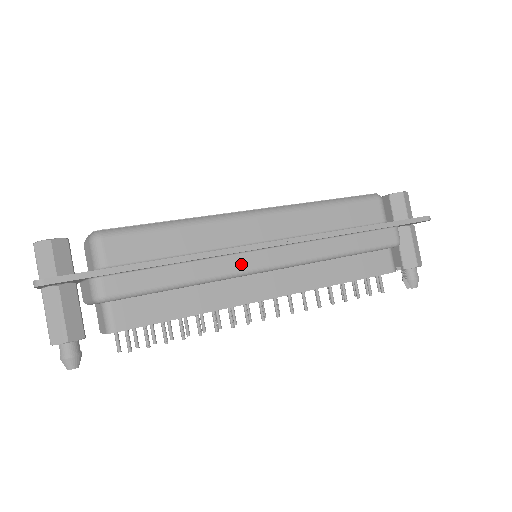
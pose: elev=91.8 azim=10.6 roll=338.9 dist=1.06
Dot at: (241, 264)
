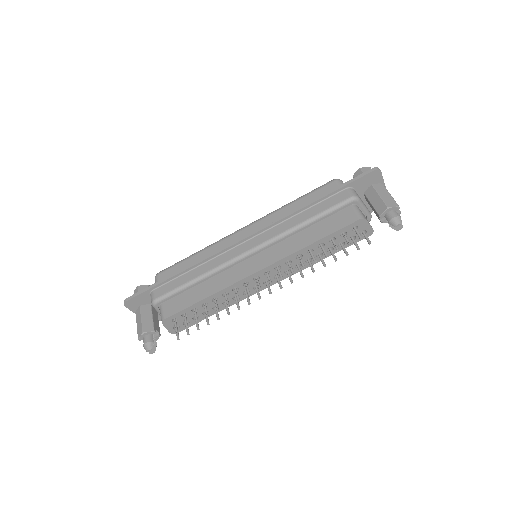
Dot at: (229, 256)
